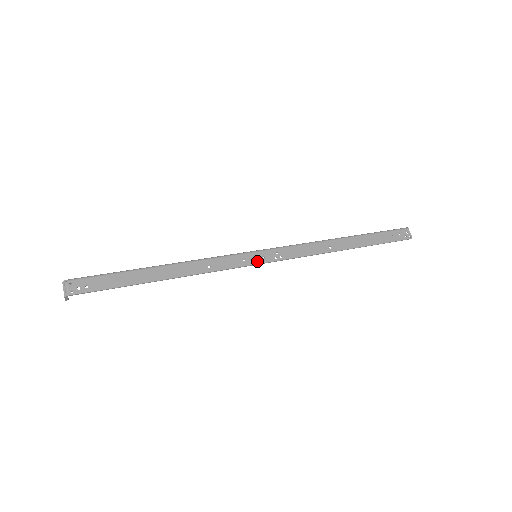
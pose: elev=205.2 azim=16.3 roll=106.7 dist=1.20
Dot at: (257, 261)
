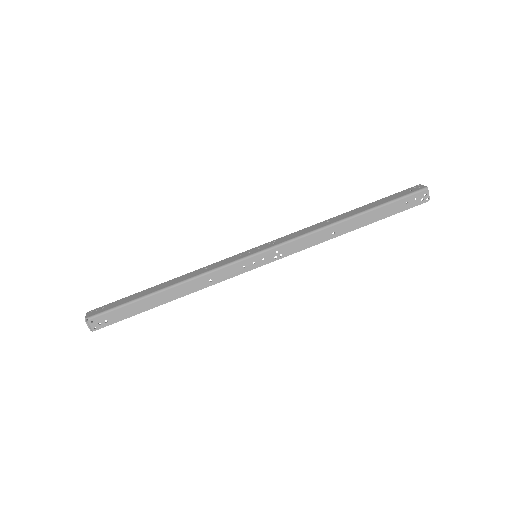
Dot at: (257, 265)
